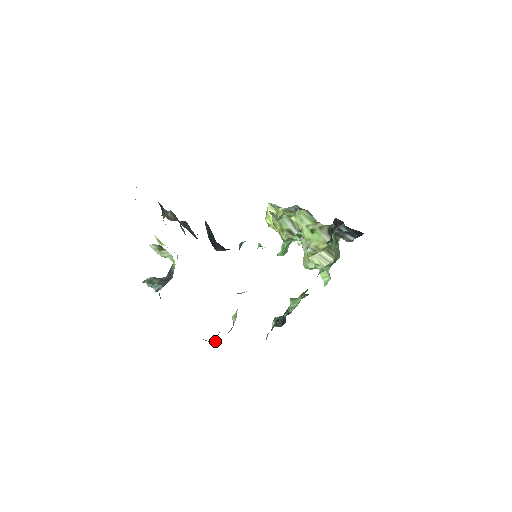
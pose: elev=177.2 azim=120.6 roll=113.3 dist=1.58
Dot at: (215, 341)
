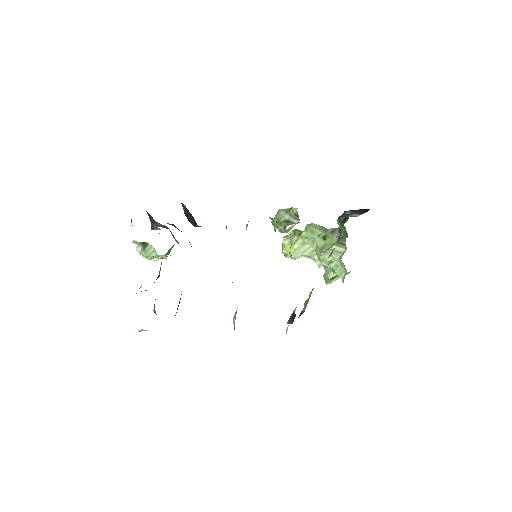
Dot at: occluded
